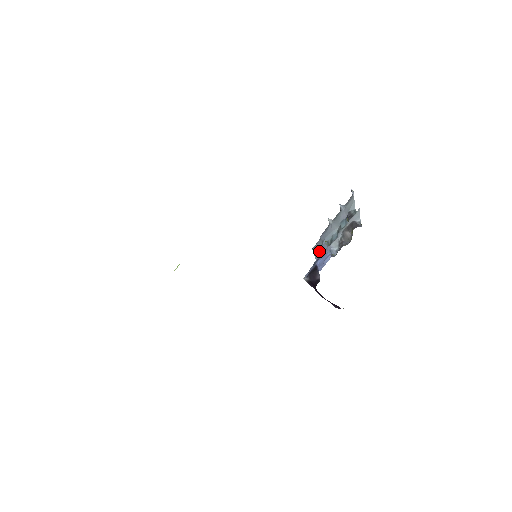
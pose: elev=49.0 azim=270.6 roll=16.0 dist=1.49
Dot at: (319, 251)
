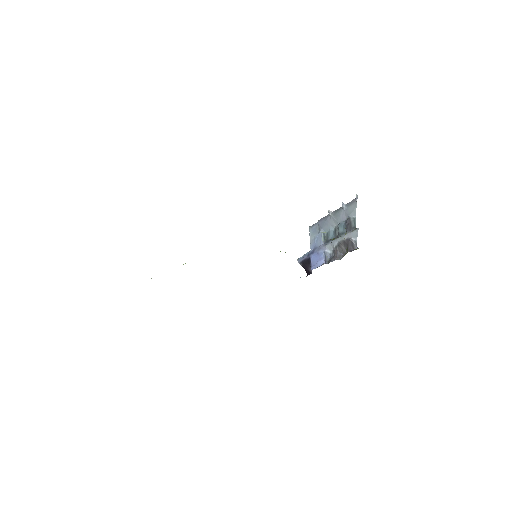
Dot at: (315, 240)
